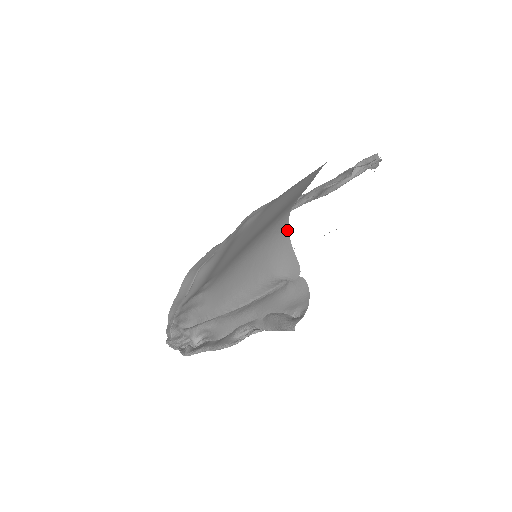
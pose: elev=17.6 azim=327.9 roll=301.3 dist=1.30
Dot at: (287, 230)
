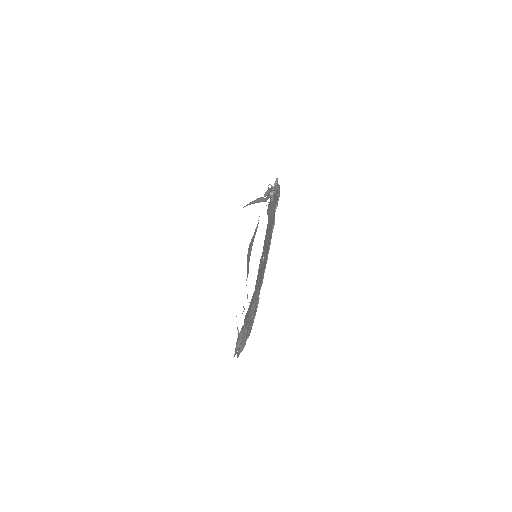
Dot at: occluded
